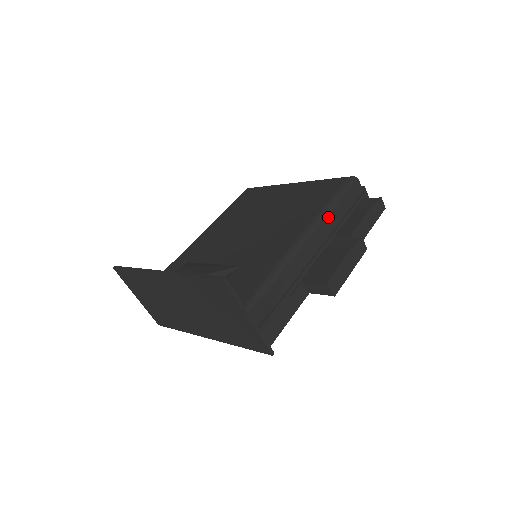
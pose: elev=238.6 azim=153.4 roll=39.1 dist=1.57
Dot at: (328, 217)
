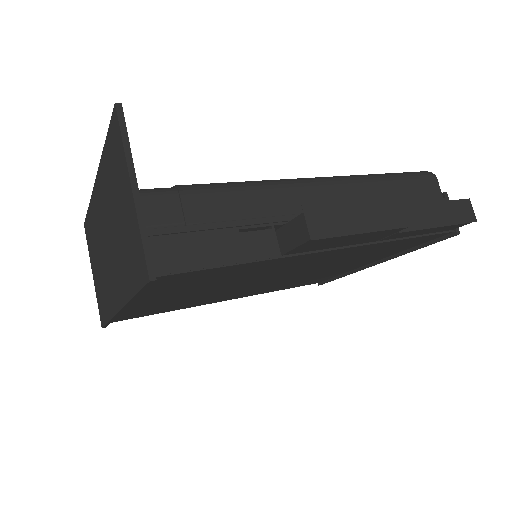
Dot at: (361, 183)
